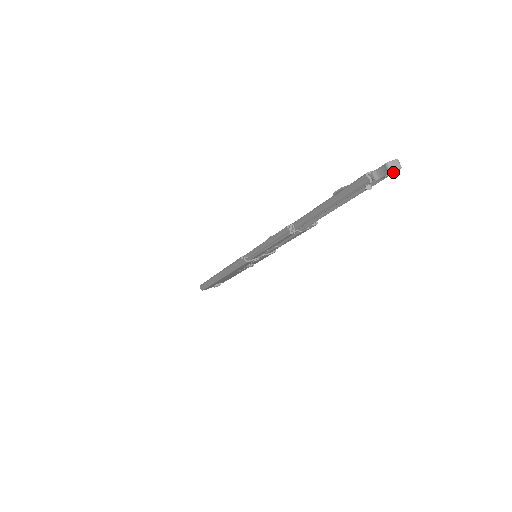
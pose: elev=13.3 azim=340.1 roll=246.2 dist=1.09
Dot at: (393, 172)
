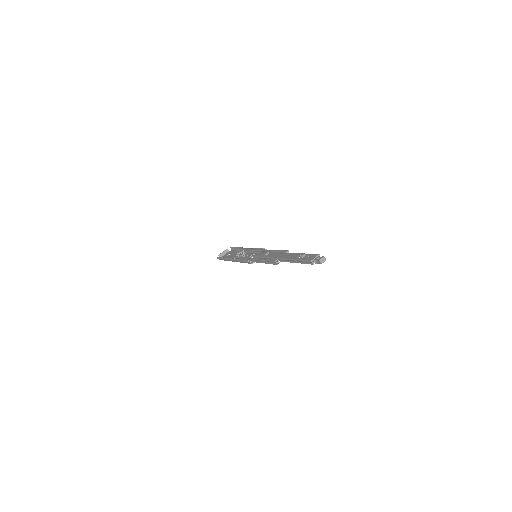
Dot at: (323, 261)
